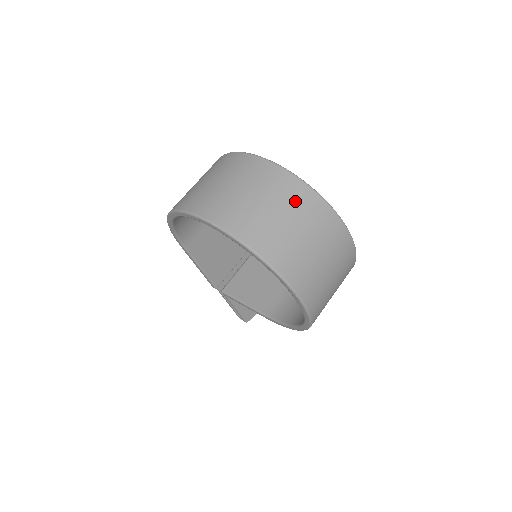
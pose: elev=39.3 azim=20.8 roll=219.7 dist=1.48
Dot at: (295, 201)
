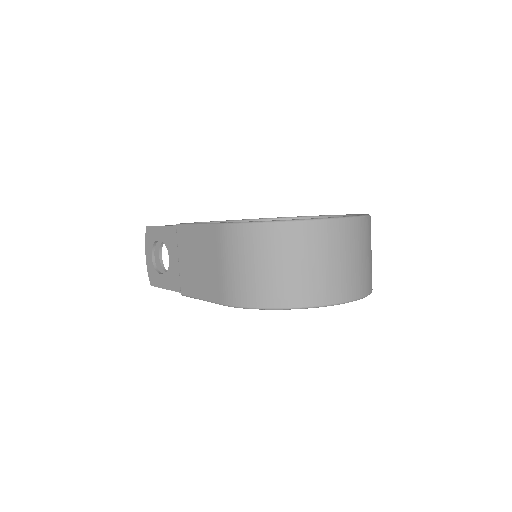
Dot at: occluded
